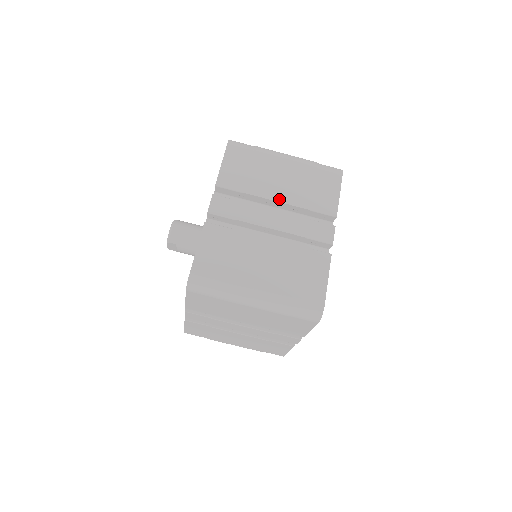
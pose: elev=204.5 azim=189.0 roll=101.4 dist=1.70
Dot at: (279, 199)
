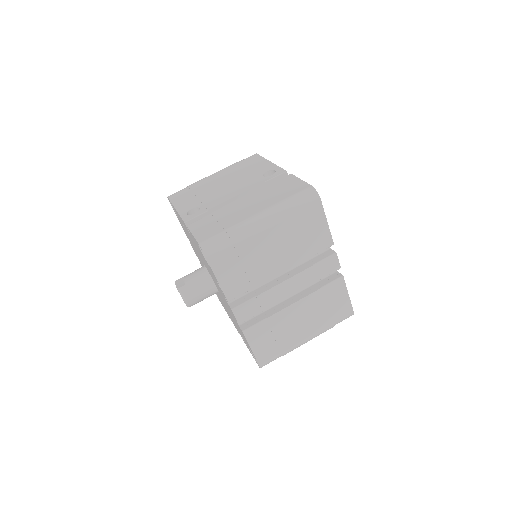
Dot at: (283, 270)
